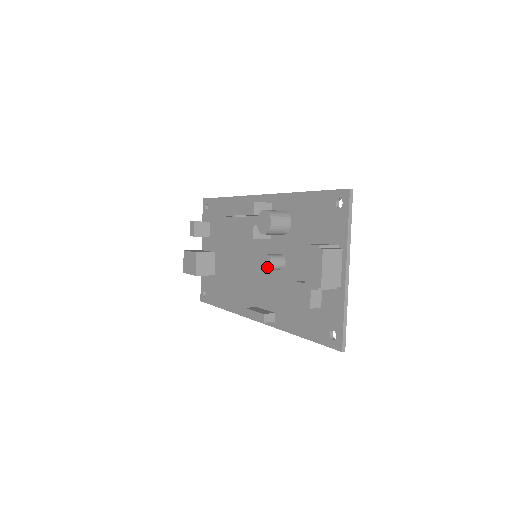
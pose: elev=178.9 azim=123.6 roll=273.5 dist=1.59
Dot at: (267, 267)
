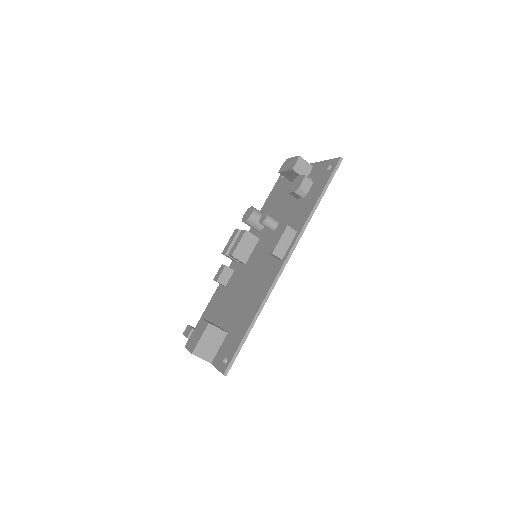
Dot at: (266, 216)
